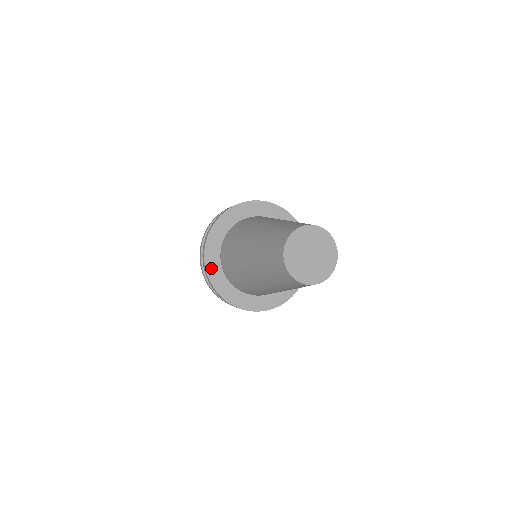
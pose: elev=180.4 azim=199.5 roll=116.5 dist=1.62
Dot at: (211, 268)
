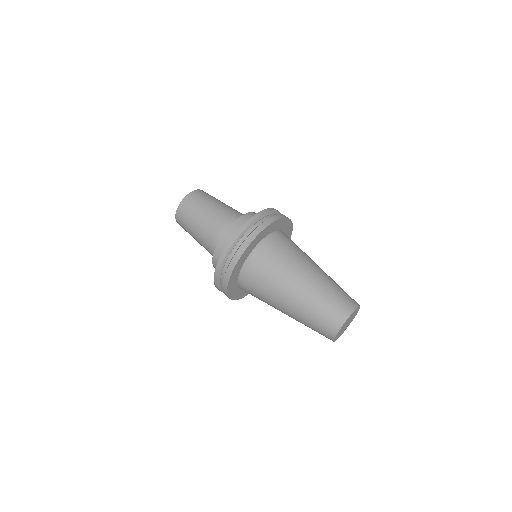
Dot at: (245, 294)
